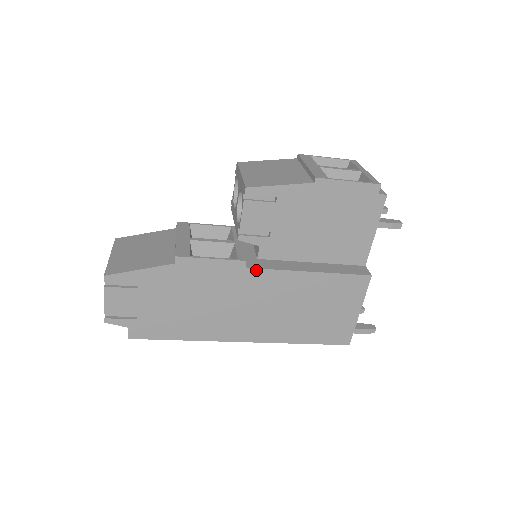
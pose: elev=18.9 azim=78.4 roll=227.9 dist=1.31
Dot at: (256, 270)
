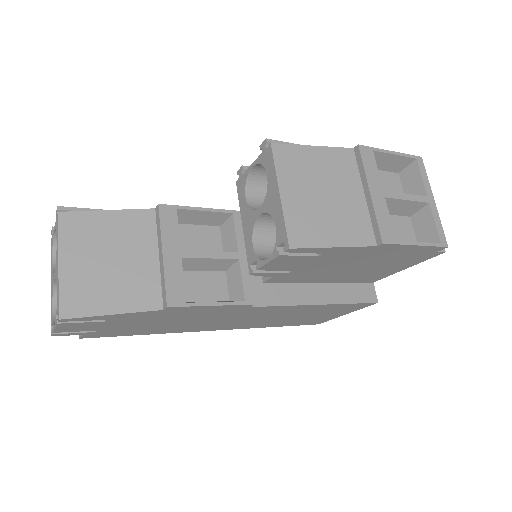
Dot at: (261, 307)
